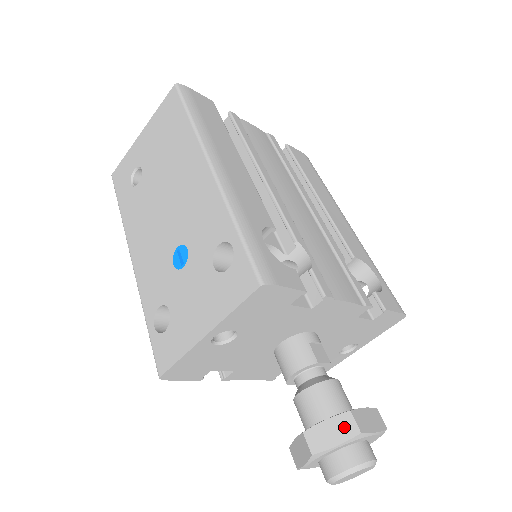
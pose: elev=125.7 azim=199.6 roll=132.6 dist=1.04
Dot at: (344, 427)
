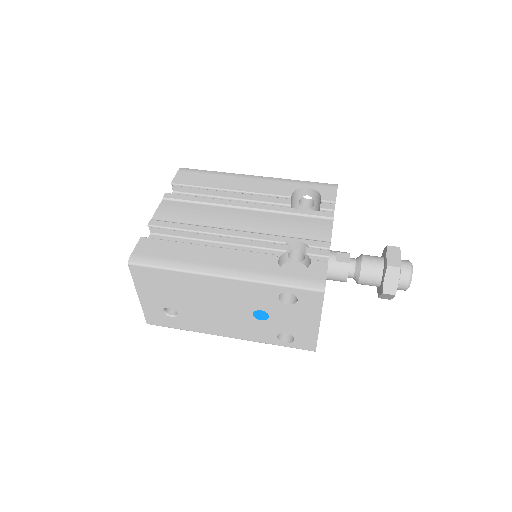
Dot at: (393, 274)
